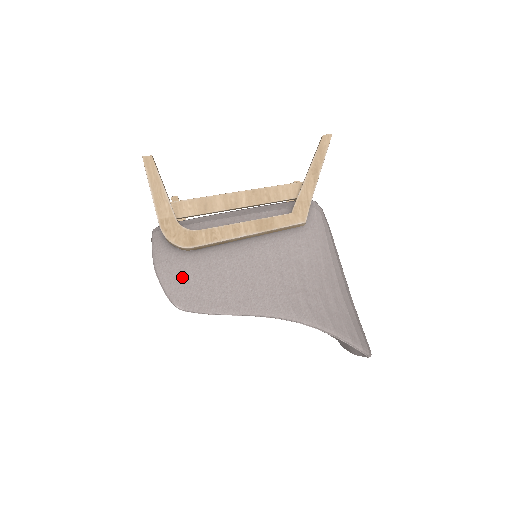
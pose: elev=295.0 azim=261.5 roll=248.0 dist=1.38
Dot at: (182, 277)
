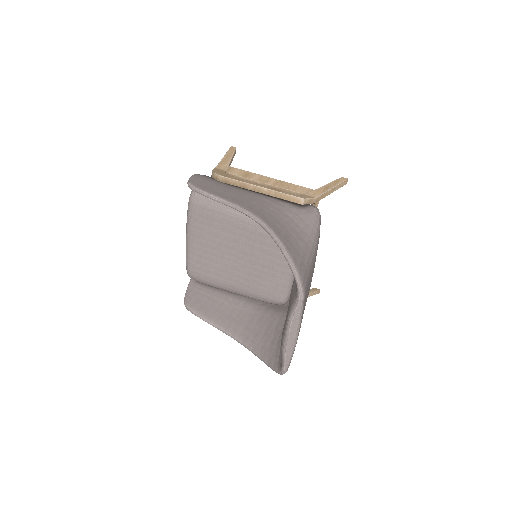
Dot at: (205, 181)
